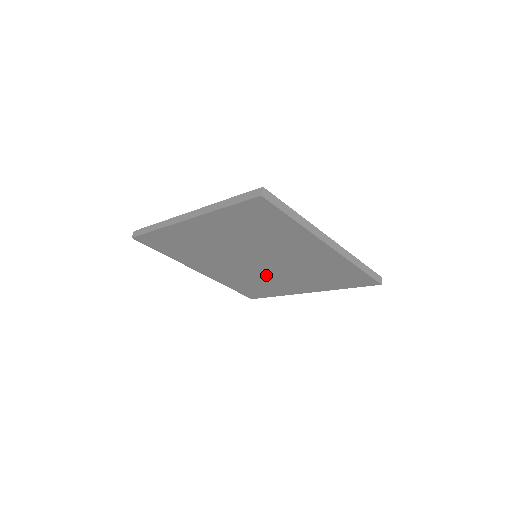
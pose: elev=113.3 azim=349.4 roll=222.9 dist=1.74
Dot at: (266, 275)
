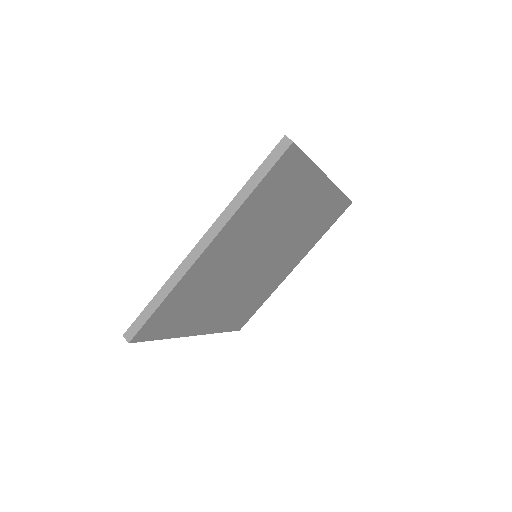
Dot at: (263, 276)
